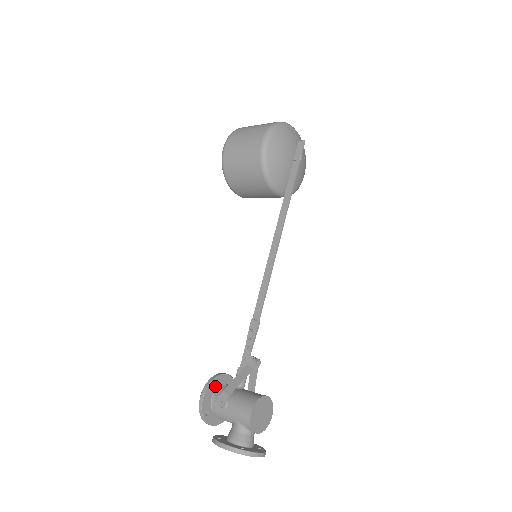
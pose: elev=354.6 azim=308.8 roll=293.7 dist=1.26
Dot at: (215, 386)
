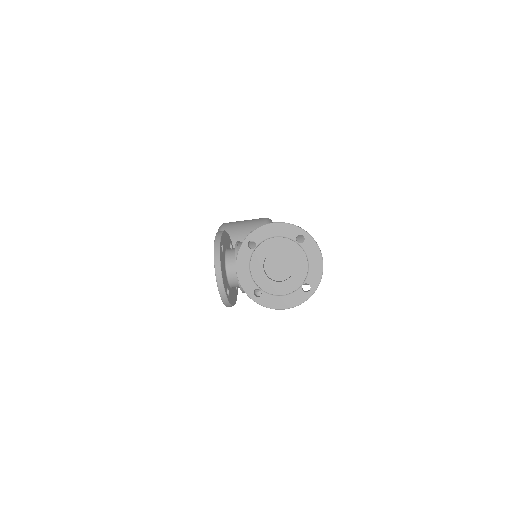
Dot at: occluded
